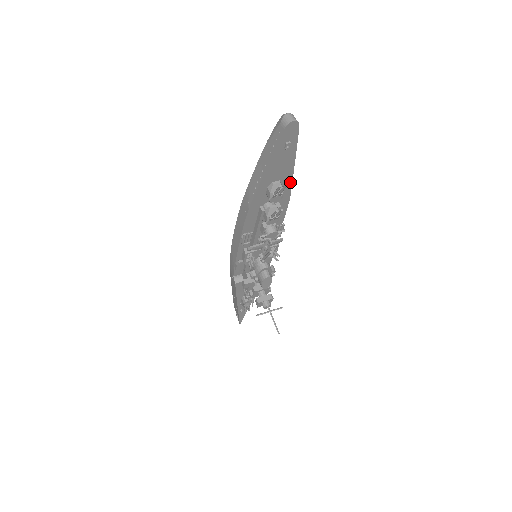
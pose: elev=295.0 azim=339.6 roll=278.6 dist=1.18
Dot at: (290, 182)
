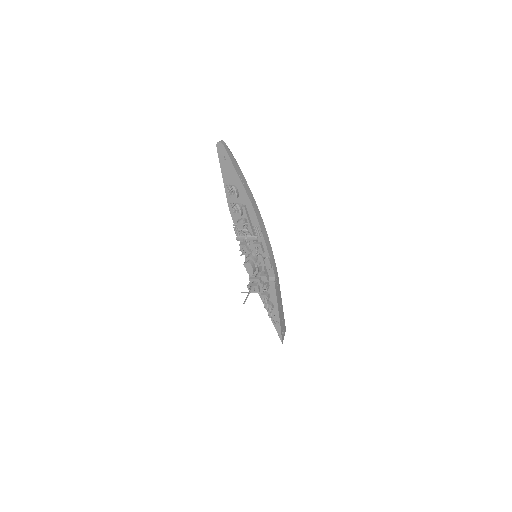
Dot at: (243, 188)
